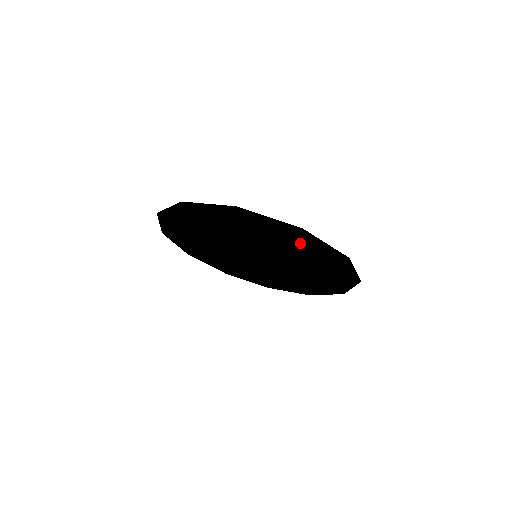
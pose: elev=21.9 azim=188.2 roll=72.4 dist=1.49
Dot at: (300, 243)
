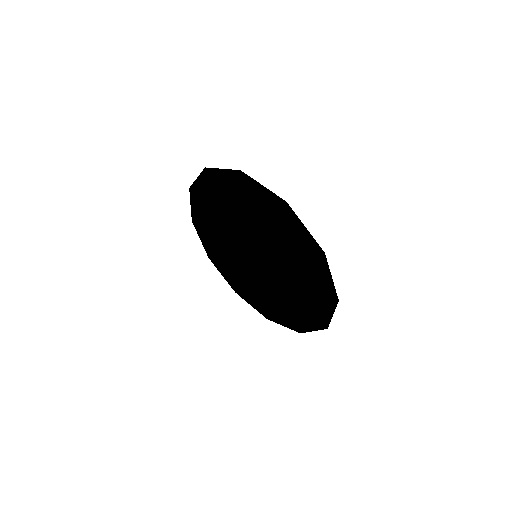
Dot at: (255, 201)
